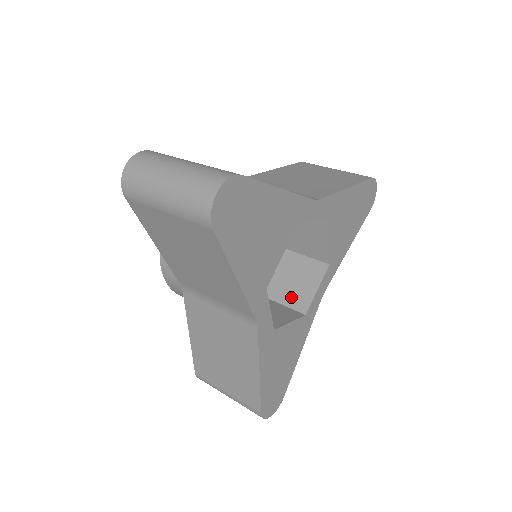
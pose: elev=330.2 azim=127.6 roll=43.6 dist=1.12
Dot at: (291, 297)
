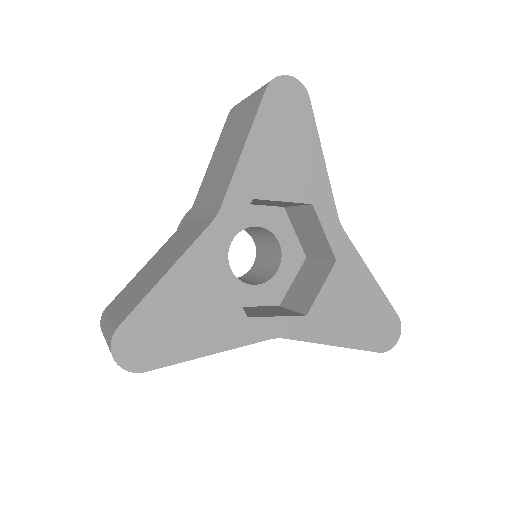
Dot at: (249, 312)
